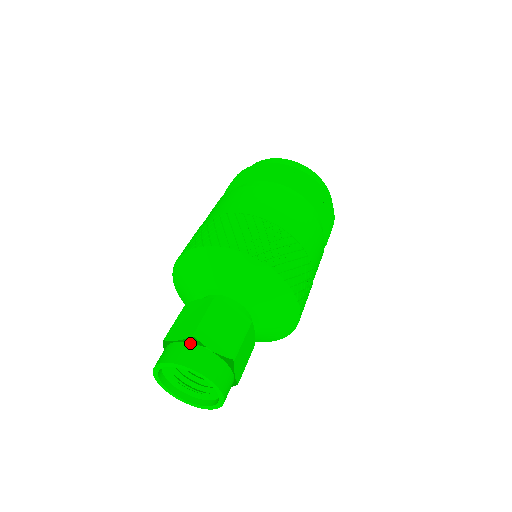
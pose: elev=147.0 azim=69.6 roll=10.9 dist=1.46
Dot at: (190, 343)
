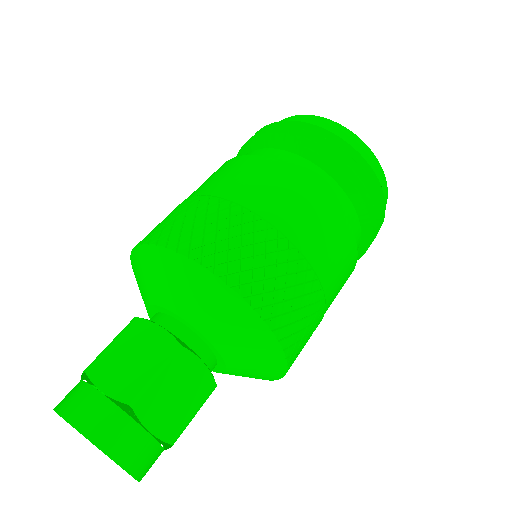
Dot at: (84, 381)
